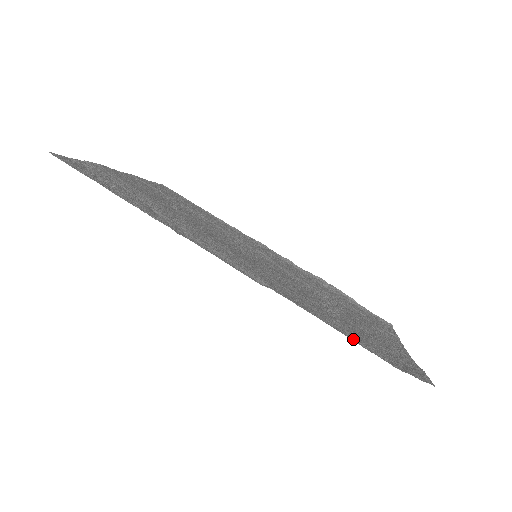
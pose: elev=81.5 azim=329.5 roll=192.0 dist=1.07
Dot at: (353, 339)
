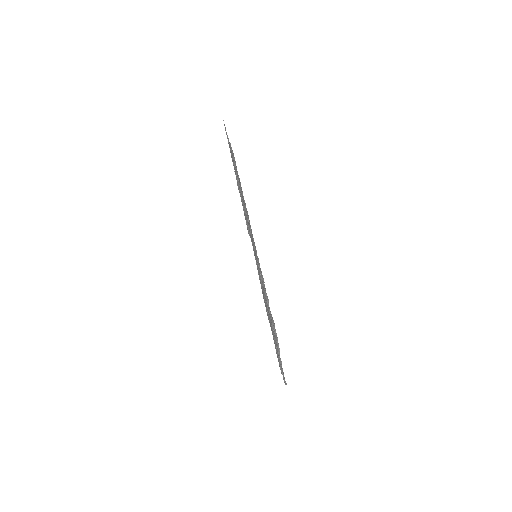
Dot at: occluded
